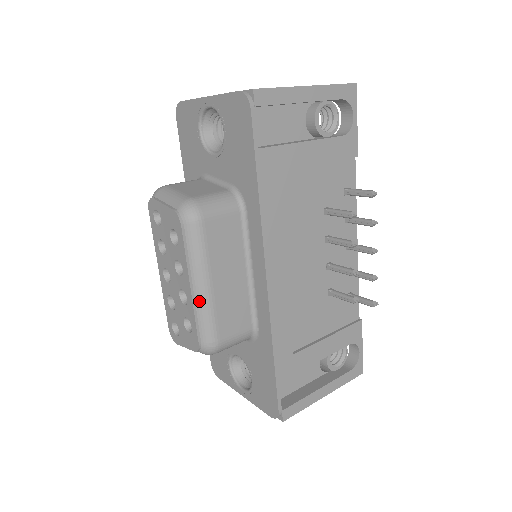
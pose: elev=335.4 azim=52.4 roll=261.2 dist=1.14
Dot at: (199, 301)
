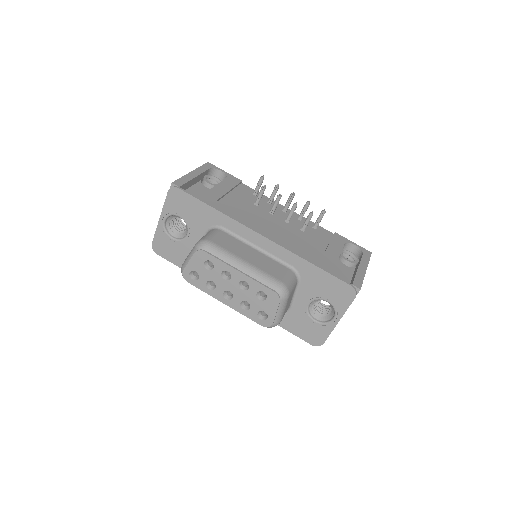
Dot at: (250, 273)
